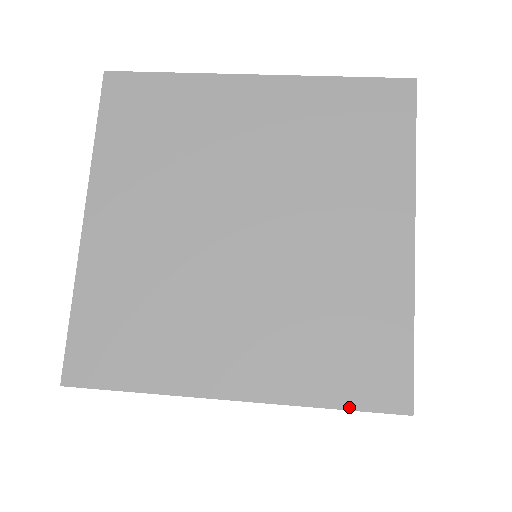
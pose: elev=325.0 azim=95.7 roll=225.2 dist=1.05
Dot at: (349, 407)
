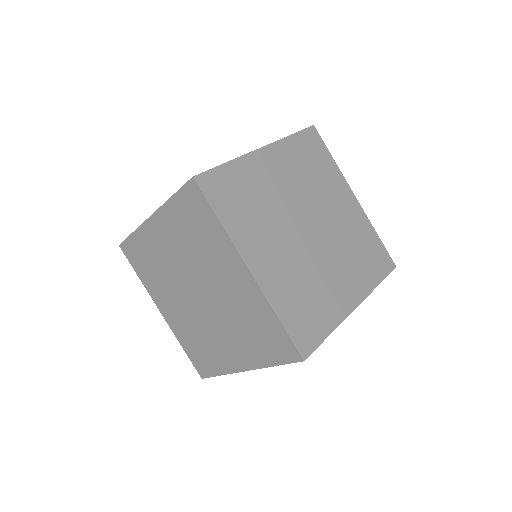
Dot at: (188, 356)
